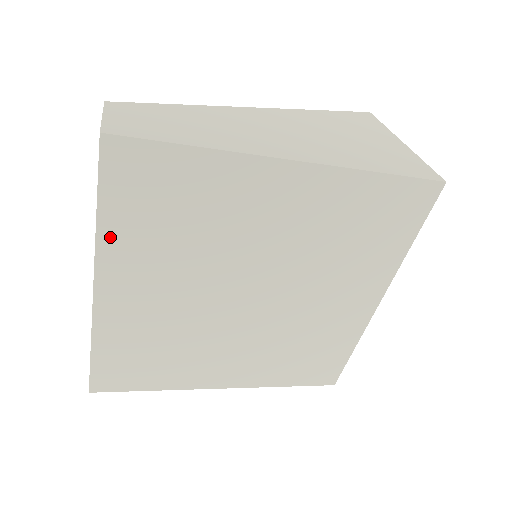
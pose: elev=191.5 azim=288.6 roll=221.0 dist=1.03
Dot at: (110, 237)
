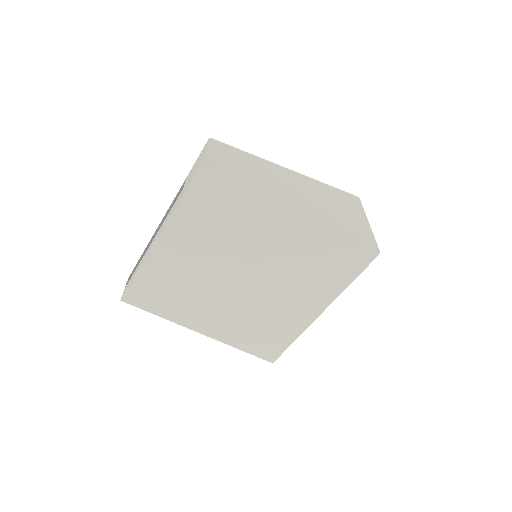
Dot at: (183, 210)
